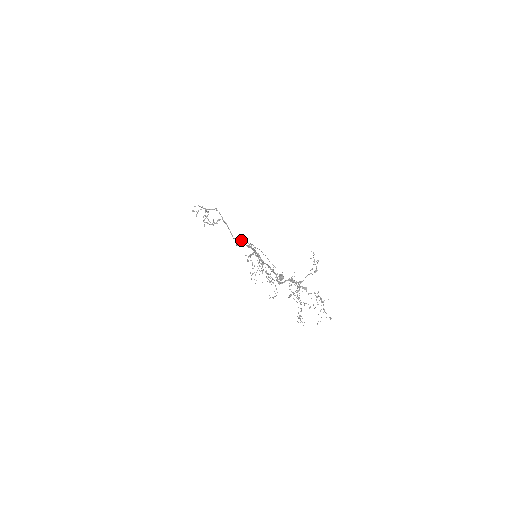
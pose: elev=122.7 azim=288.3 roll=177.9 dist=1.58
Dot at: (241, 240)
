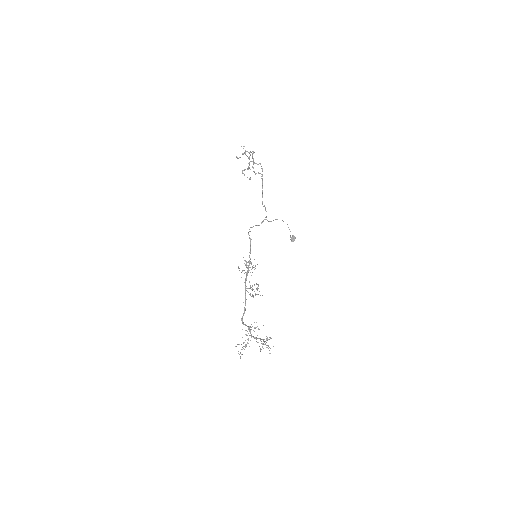
Dot at: (257, 225)
